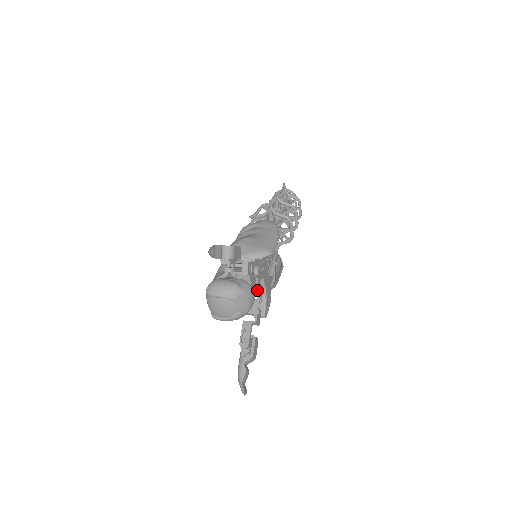
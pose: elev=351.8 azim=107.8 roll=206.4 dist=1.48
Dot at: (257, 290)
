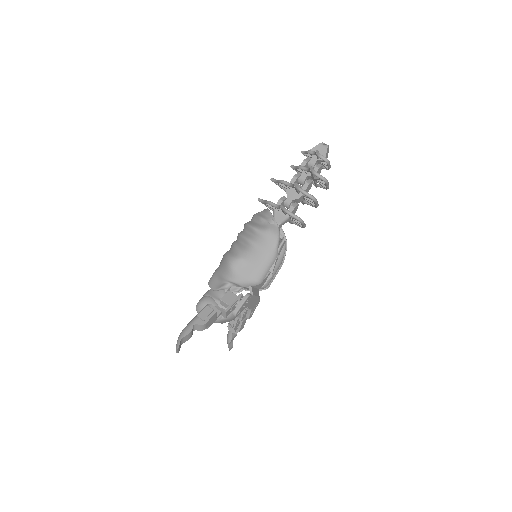
Dot at: occluded
